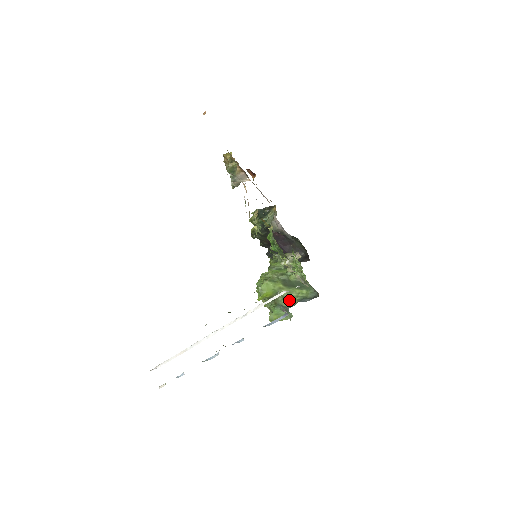
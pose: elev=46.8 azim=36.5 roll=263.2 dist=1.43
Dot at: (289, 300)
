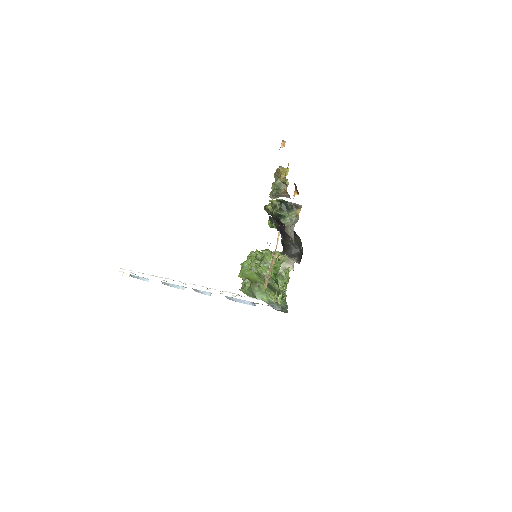
Dot at: (263, 295)
